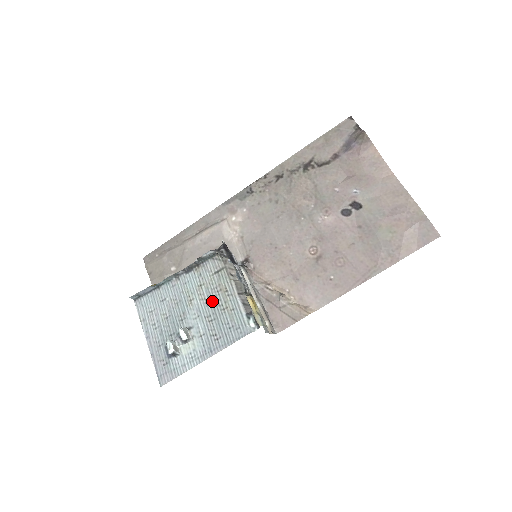
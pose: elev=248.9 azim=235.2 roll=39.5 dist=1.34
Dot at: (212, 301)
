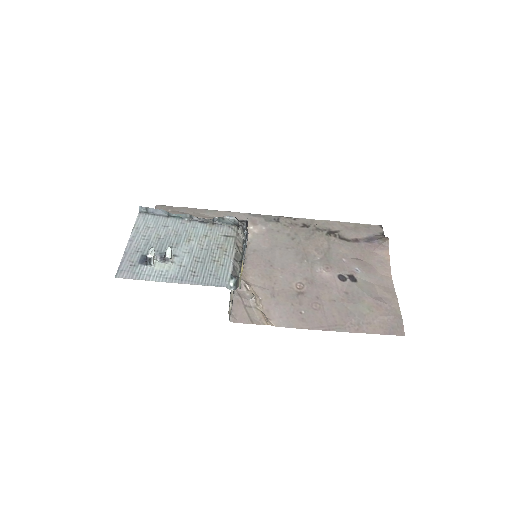
Dot at: (208, 250)
